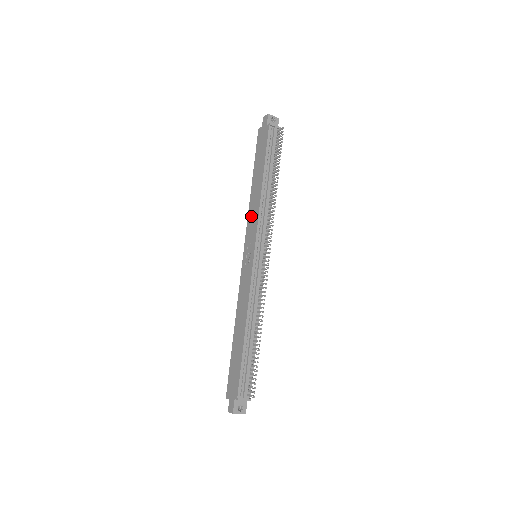
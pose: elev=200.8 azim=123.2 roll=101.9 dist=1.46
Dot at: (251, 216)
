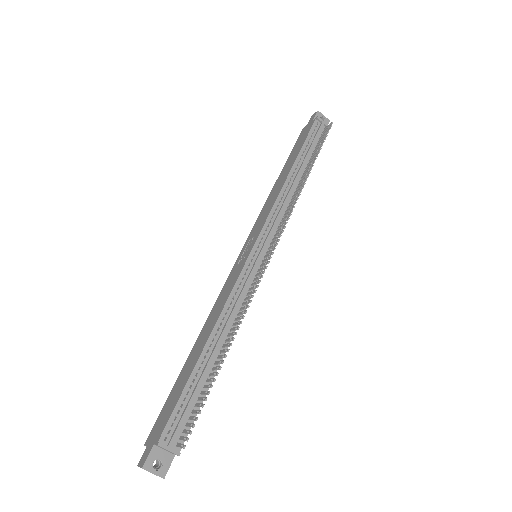
Dot at: (264, 209)
